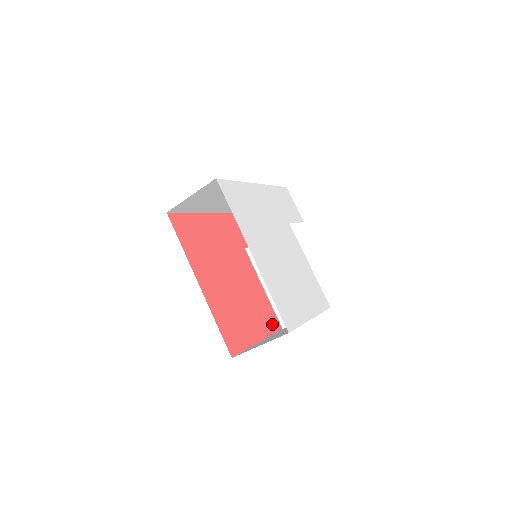
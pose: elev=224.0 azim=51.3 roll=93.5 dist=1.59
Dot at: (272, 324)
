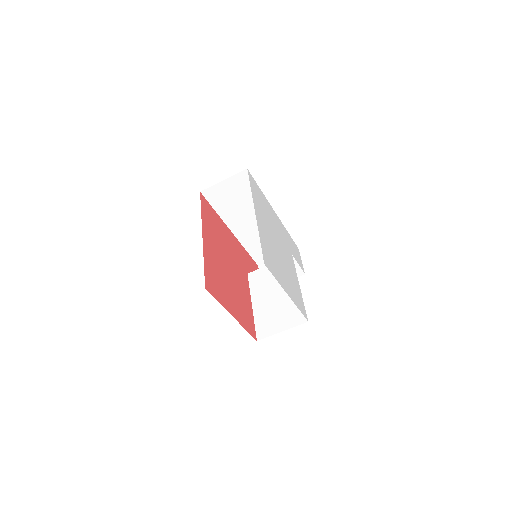
Dot at: (249, 326)
